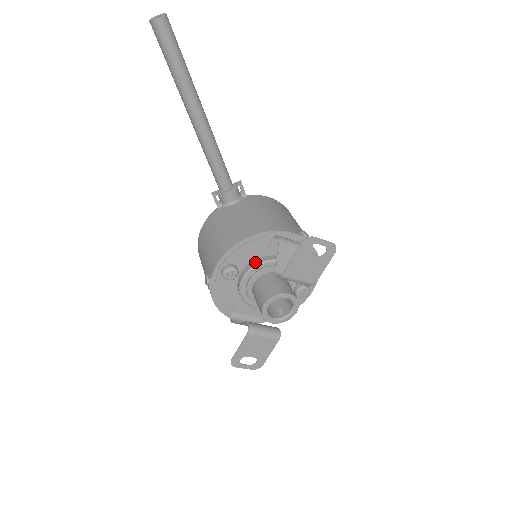
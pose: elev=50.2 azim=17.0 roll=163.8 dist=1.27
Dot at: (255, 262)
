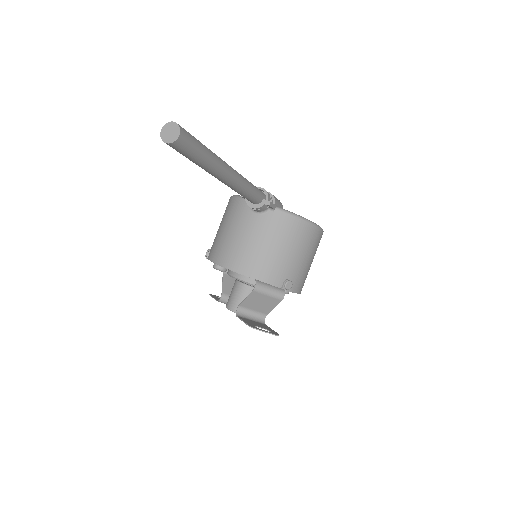
Dot at: (240, 276)
